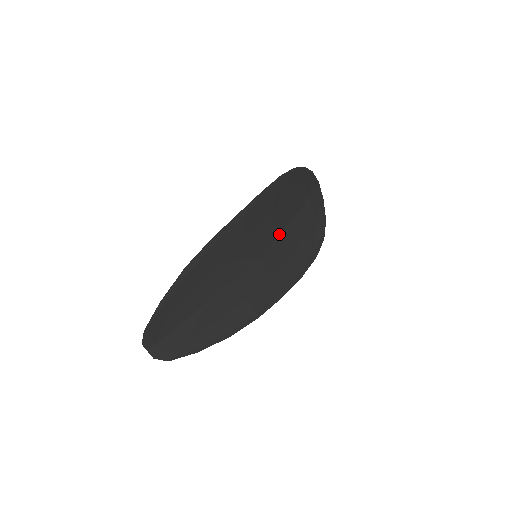
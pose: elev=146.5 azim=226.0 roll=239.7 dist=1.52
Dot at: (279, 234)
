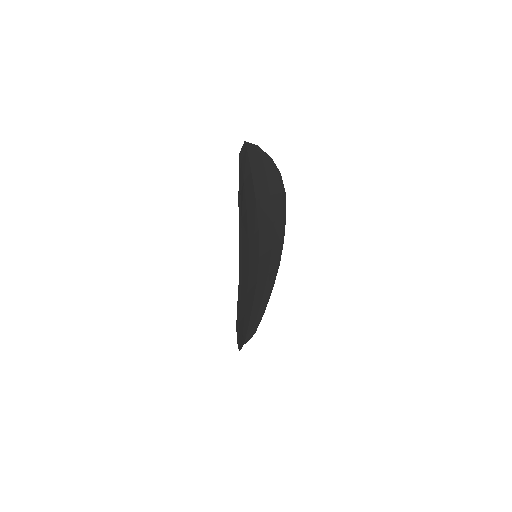
Dot at: (258, 228)
